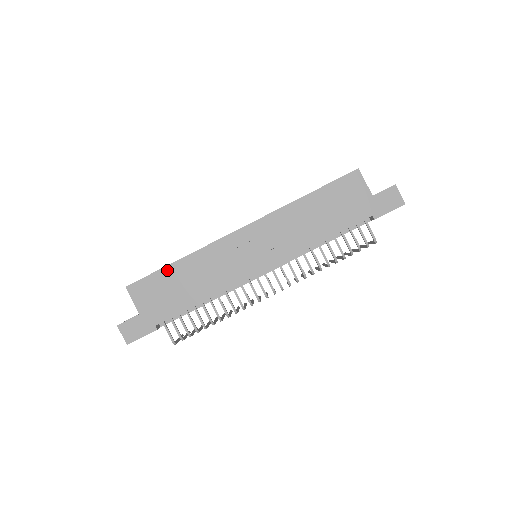
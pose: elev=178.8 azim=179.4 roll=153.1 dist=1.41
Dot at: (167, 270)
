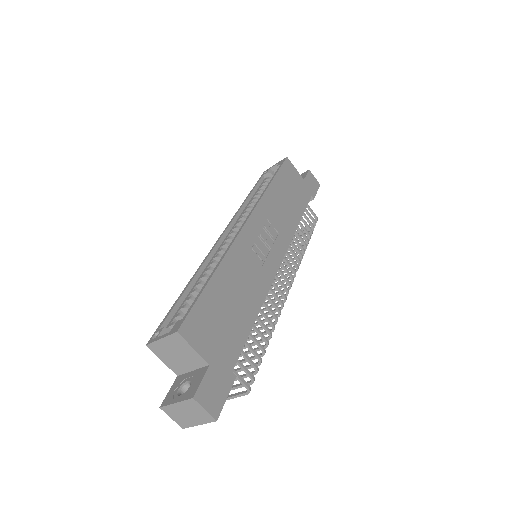
Dot at: (210, 289)
